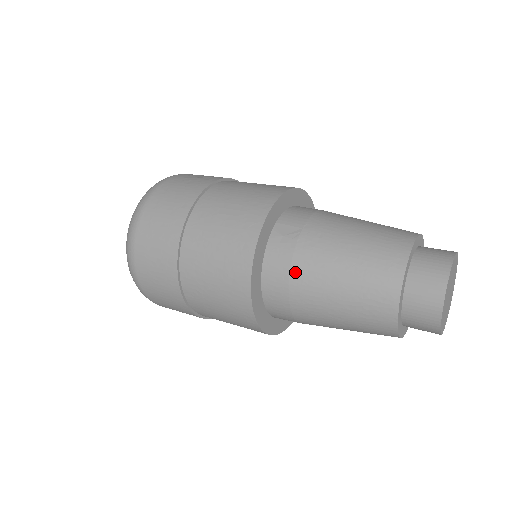
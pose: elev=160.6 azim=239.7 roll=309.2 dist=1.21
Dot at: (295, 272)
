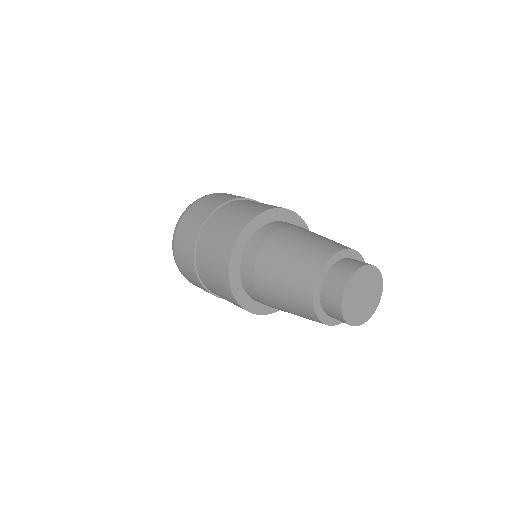
Dot at: (280, 231)
